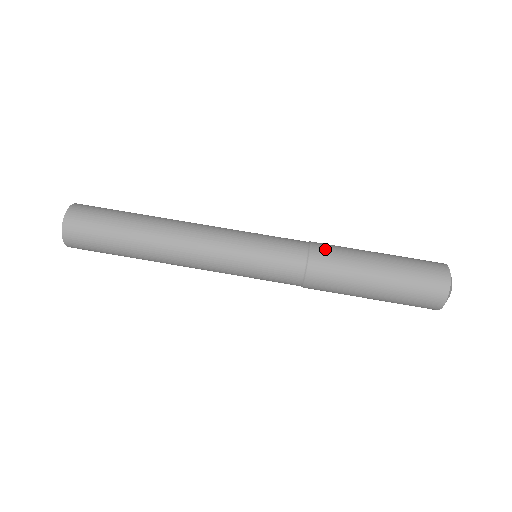
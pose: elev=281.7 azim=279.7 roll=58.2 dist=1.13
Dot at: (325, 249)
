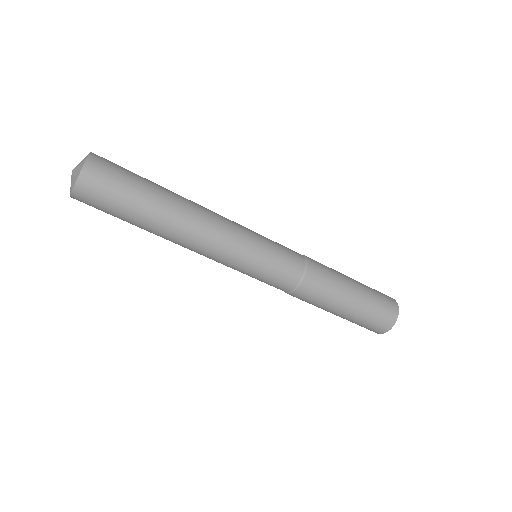
Dot at: (314, 285)
